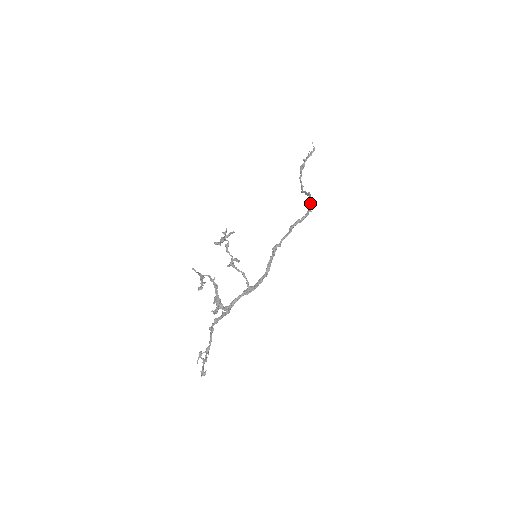
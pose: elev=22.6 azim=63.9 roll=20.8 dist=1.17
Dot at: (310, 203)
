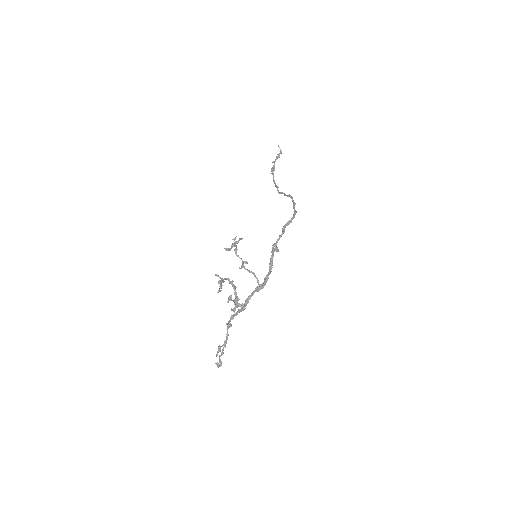
Dot at: (294, 204)
